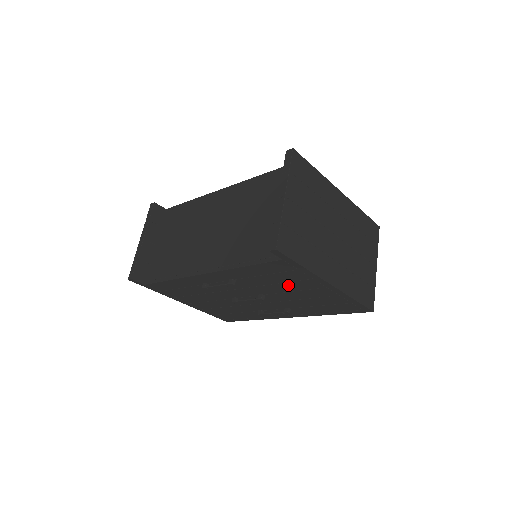
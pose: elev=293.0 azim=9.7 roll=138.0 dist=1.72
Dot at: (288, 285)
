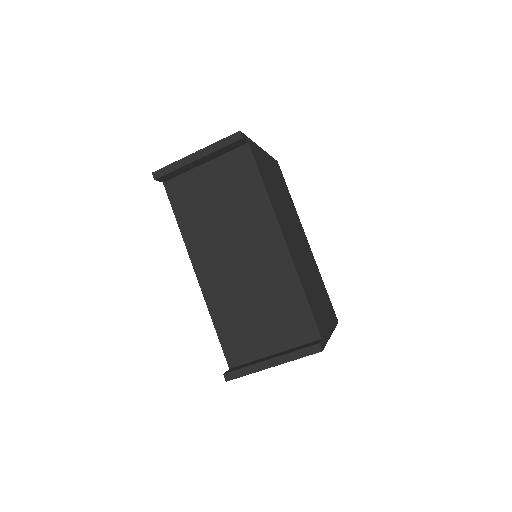
Dot at: occluded
